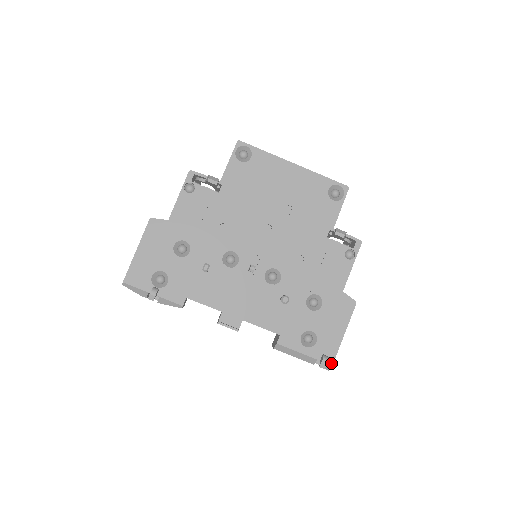
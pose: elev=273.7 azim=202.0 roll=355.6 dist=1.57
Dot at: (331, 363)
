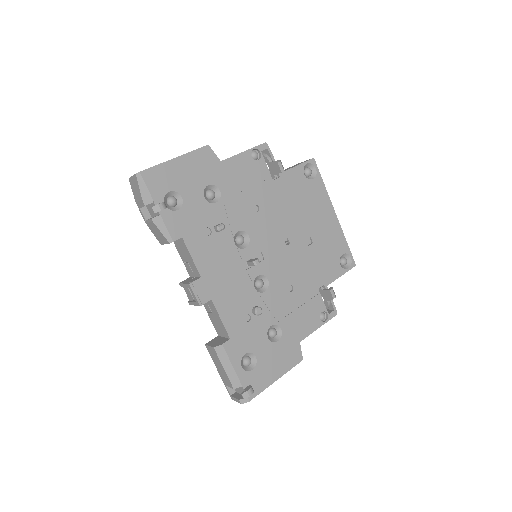
Dot at: (250, 398)
